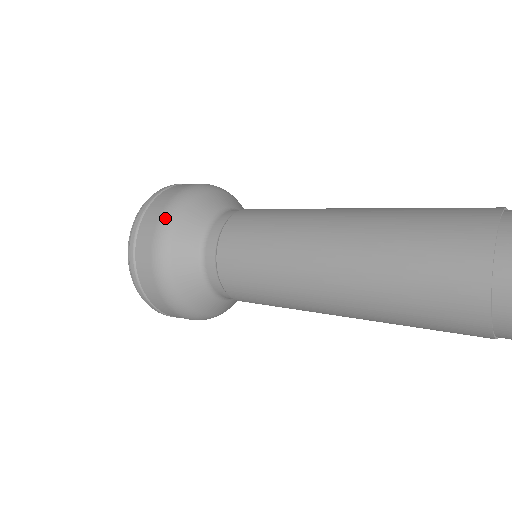
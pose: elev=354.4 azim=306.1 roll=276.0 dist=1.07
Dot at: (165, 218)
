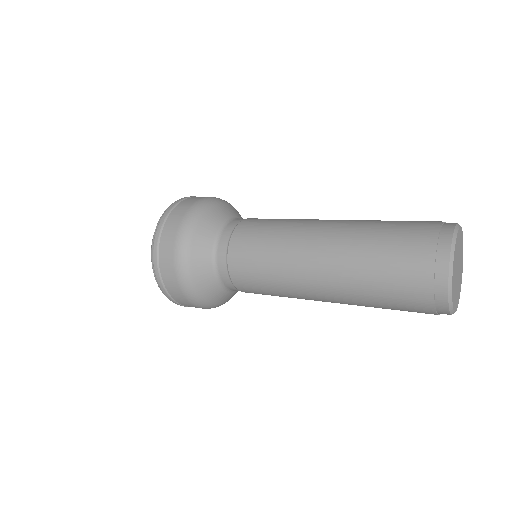
Dot at: (182, 234)
